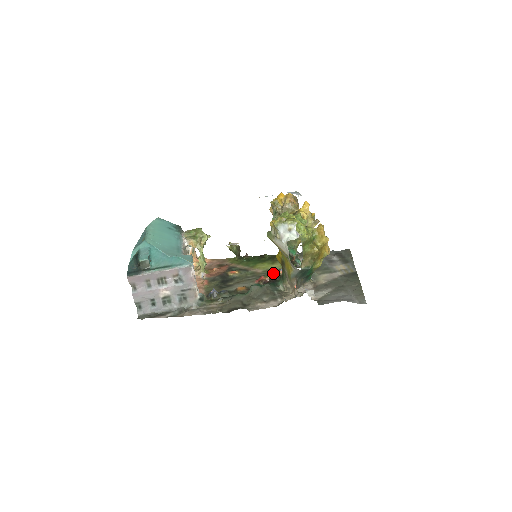
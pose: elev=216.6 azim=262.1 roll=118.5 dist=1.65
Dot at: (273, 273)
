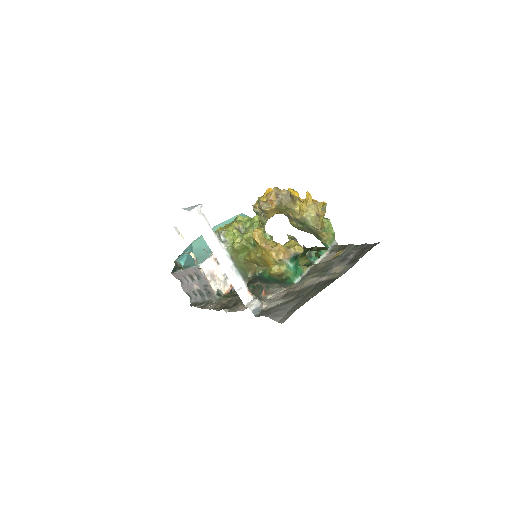
Dot at: occluded
